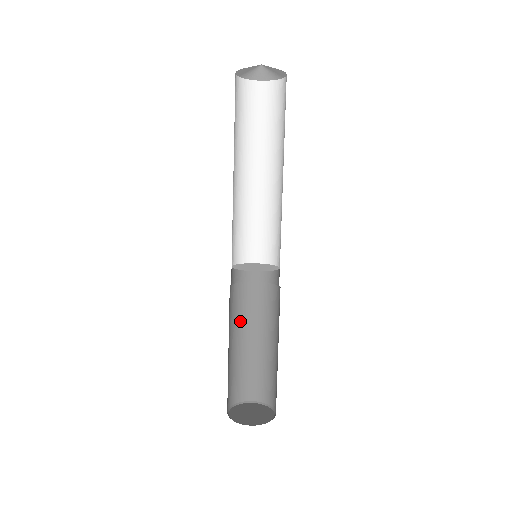
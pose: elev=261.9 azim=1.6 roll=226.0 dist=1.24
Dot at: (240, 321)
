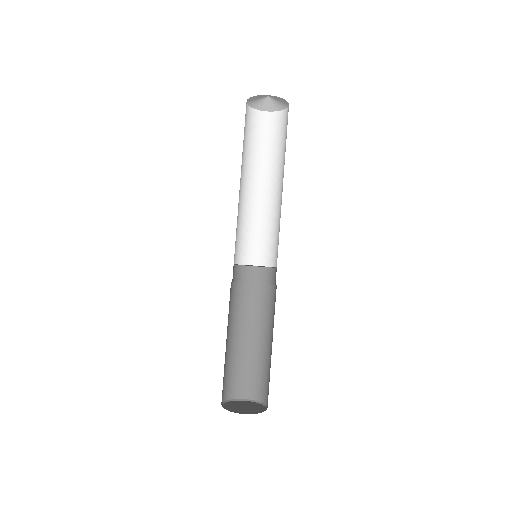
Dot at: (253, 320)
